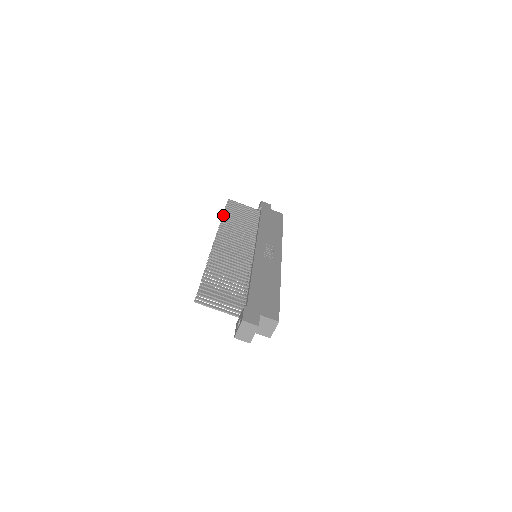
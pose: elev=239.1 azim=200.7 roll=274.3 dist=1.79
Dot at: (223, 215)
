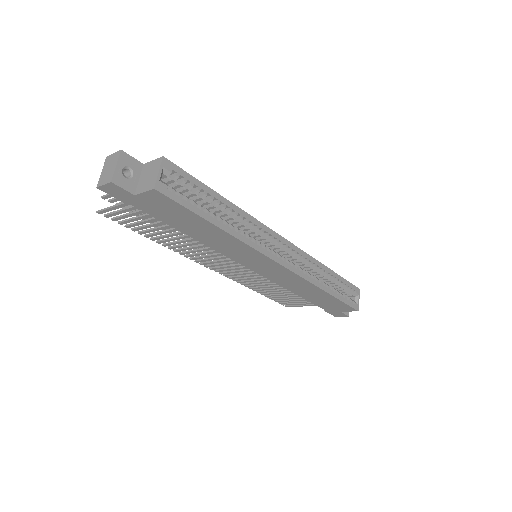
Dot at: occluded
